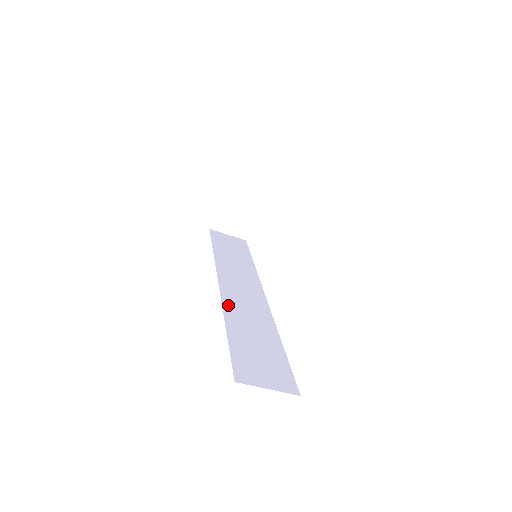
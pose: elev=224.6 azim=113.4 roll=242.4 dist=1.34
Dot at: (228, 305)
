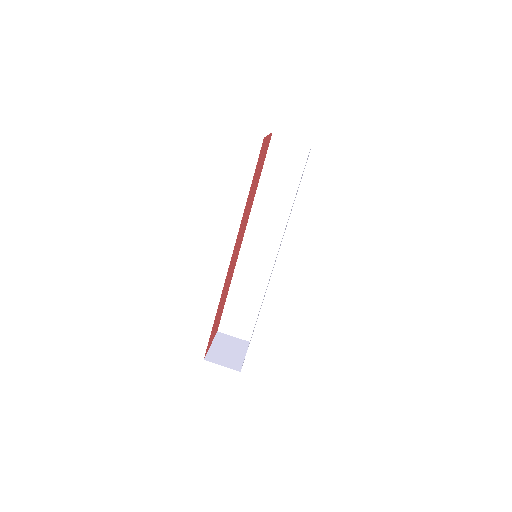
Dot at: occluded
